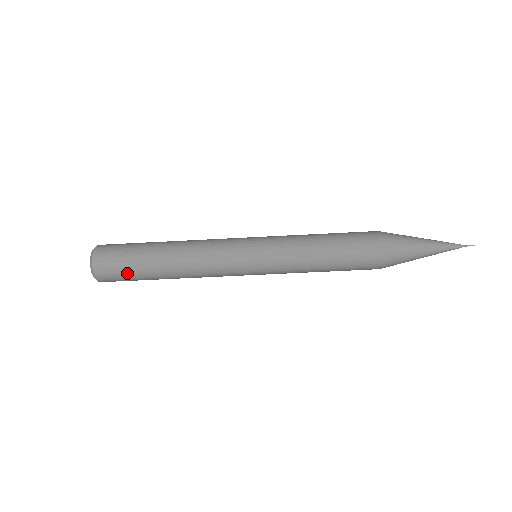
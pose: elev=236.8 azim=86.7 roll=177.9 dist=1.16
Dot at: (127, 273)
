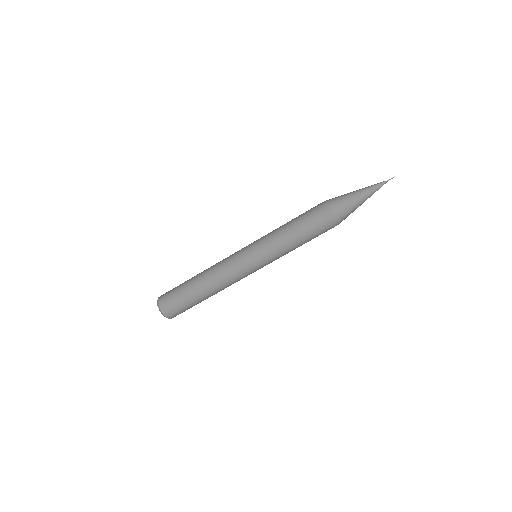
Dot at: (186, 308)
